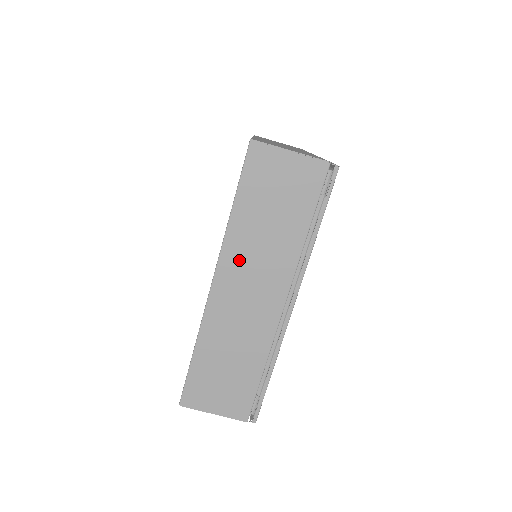
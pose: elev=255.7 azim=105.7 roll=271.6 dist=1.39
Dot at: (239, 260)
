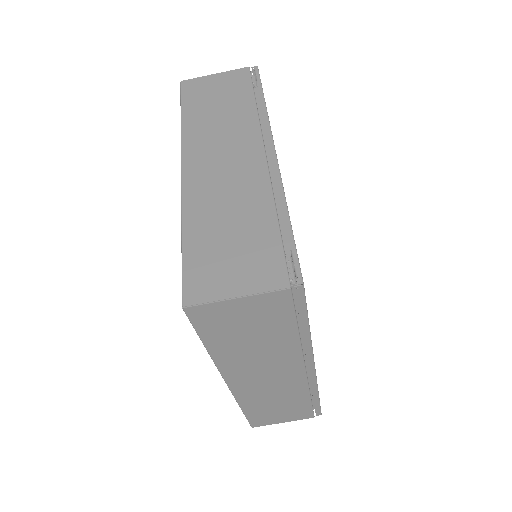
Dot at: (201, 143)
